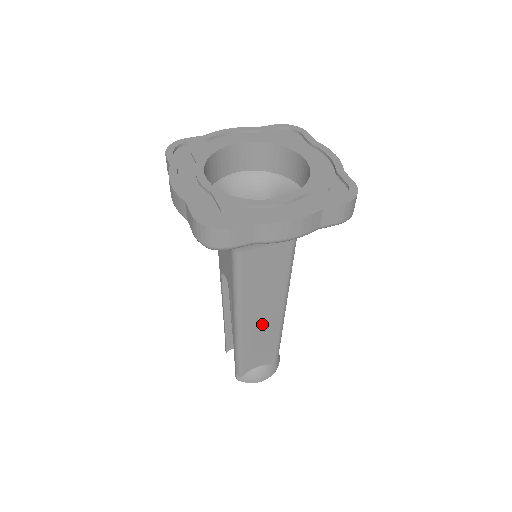
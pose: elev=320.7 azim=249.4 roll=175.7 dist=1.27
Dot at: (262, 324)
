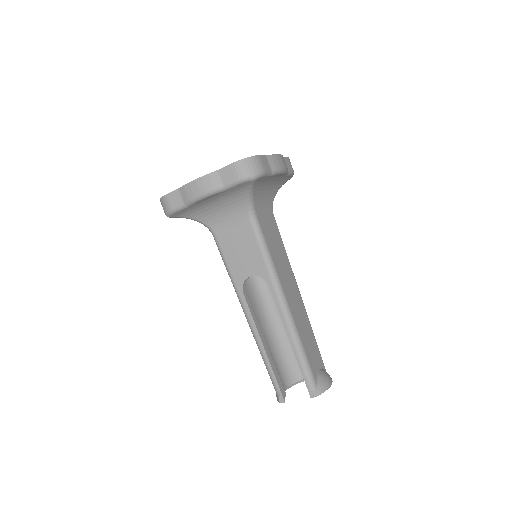
Dot at: (297, 306)
